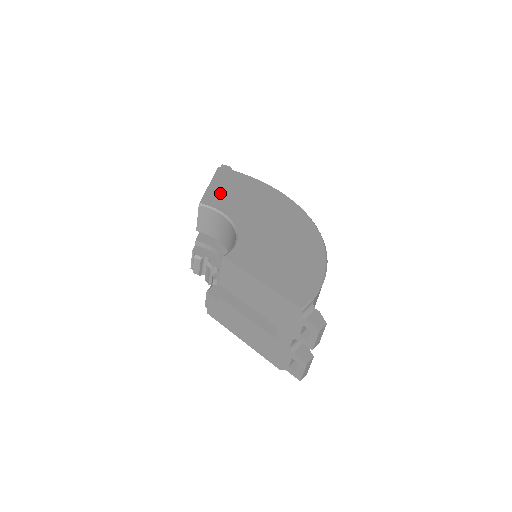
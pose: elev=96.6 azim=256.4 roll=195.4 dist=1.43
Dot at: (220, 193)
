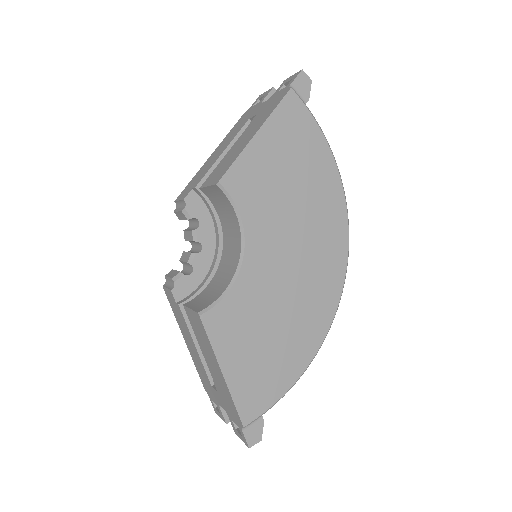
Dot at: (259, 166)
